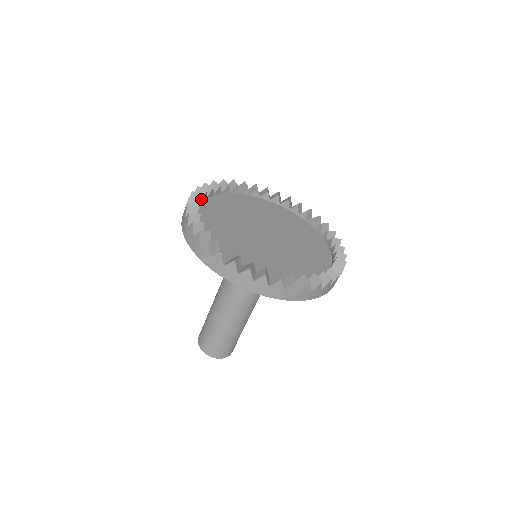
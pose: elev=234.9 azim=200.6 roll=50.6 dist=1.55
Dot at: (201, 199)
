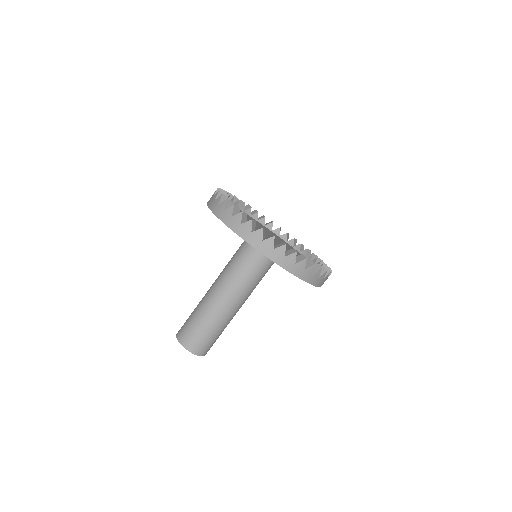
Dot at: occluded
